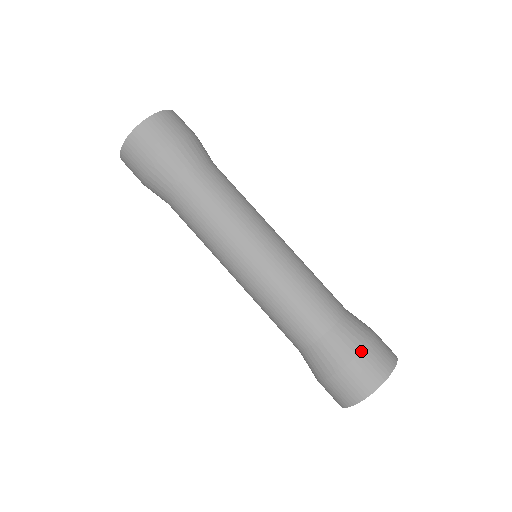
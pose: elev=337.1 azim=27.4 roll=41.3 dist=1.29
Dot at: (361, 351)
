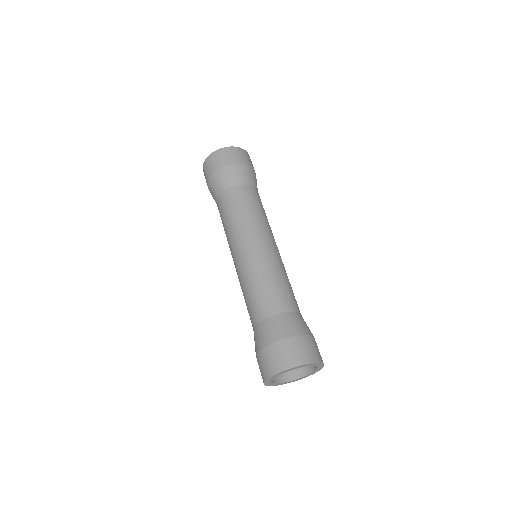
Dot at: (294, 336)
